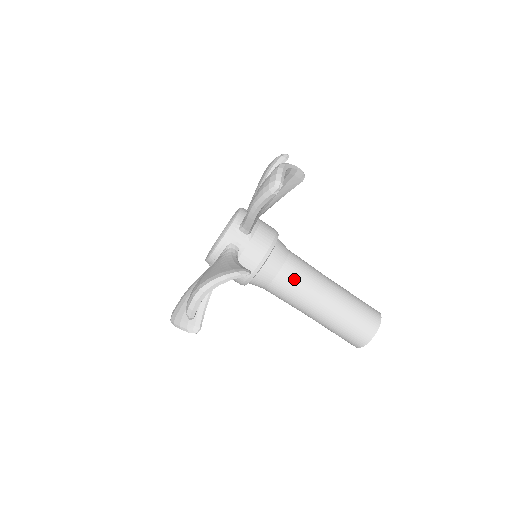
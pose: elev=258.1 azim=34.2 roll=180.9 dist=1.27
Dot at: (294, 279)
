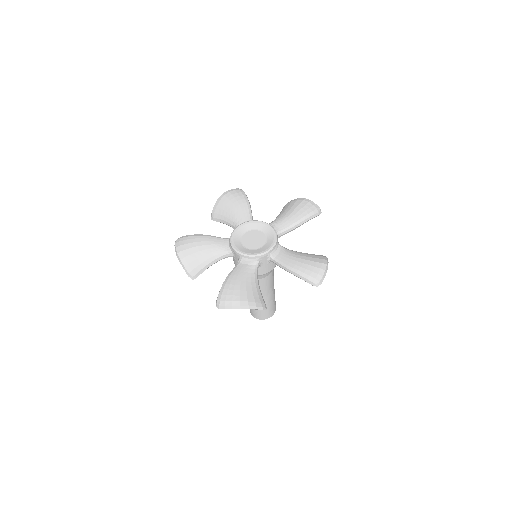
Dot at: (264, 284)
